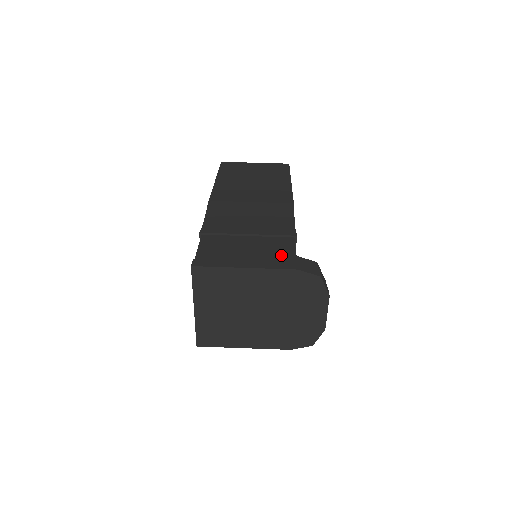
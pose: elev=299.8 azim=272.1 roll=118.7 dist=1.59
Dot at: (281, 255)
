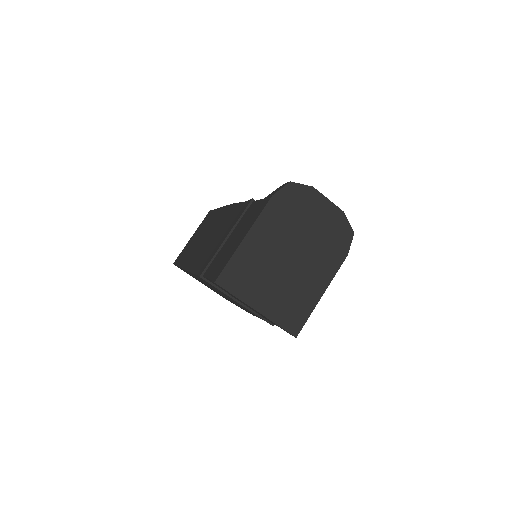
Dot at: (256, 210)
